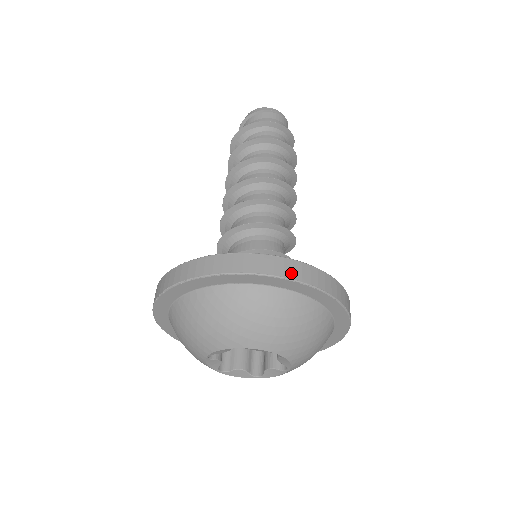
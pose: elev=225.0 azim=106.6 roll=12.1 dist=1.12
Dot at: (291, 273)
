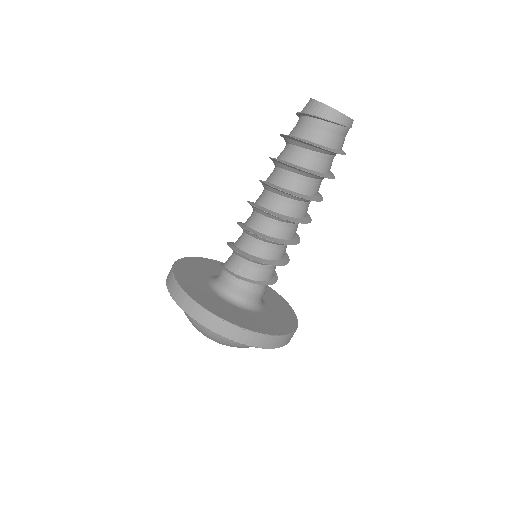
Dot at: occluded
